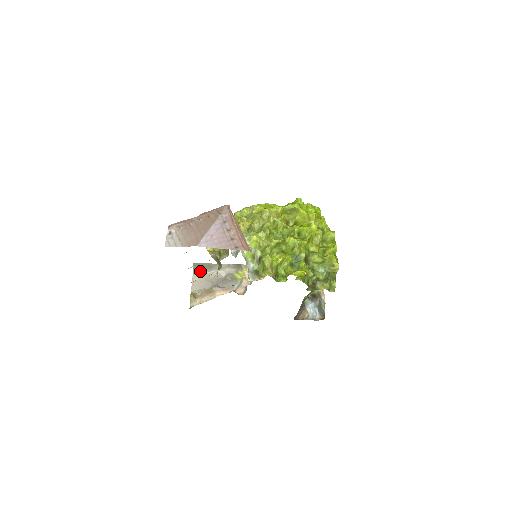
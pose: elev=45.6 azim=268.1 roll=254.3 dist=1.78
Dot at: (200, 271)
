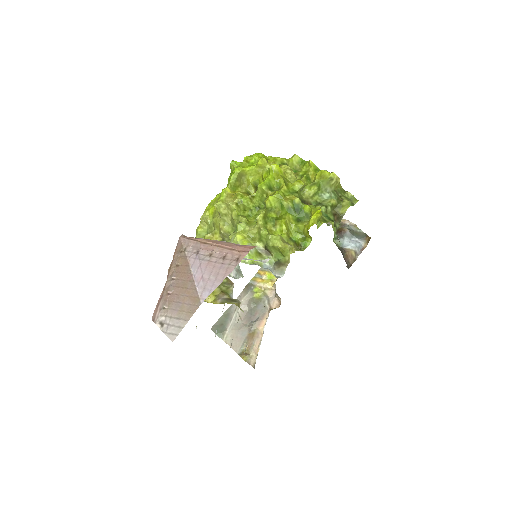
Dot at: (224, 329)
